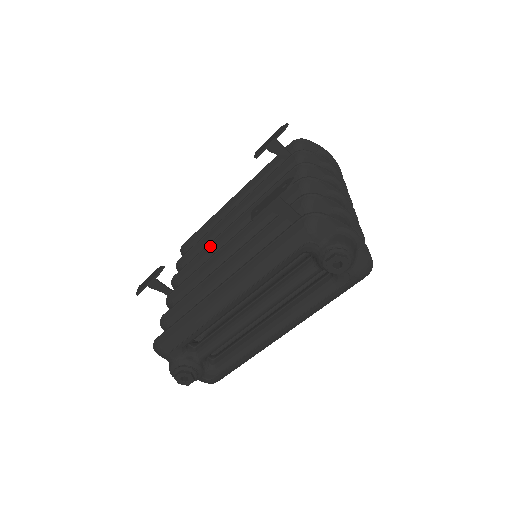
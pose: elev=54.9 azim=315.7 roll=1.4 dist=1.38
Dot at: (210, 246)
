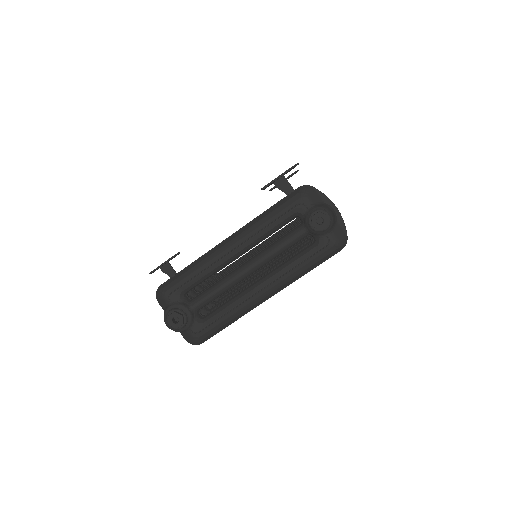
Dot at: occluded
